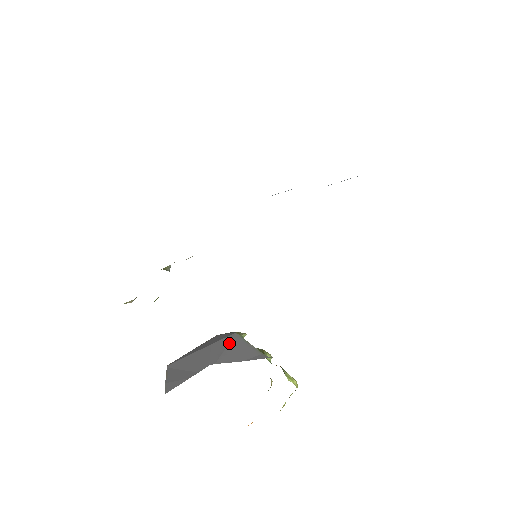
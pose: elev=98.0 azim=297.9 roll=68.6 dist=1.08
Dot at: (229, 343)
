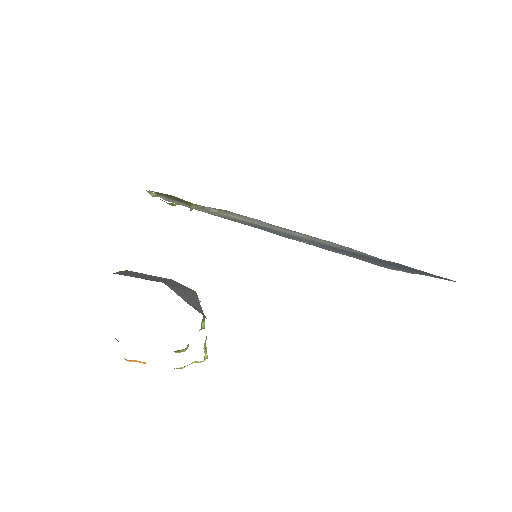
Dot at: (186, 289)
